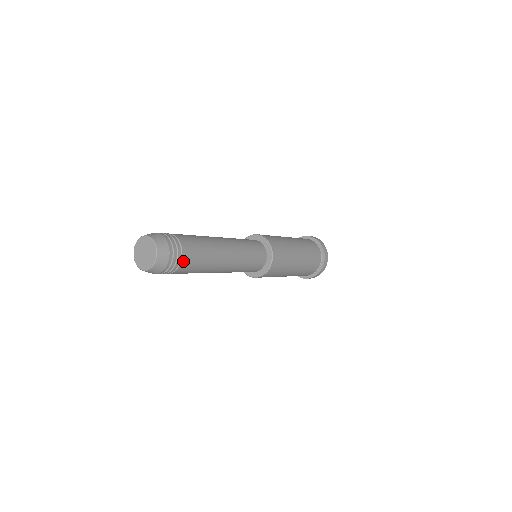
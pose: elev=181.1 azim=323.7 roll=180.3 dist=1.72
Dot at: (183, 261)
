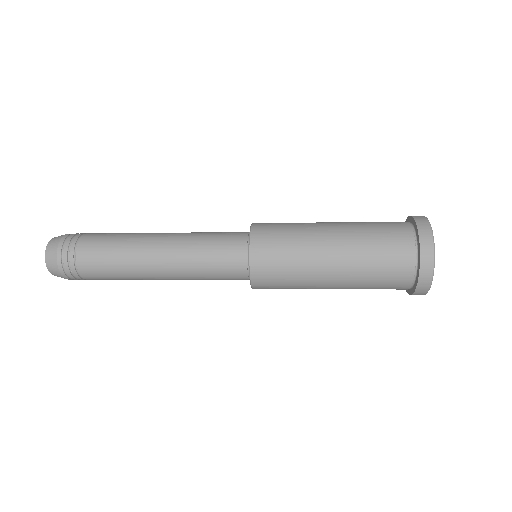
Dot at: (81, 243)
